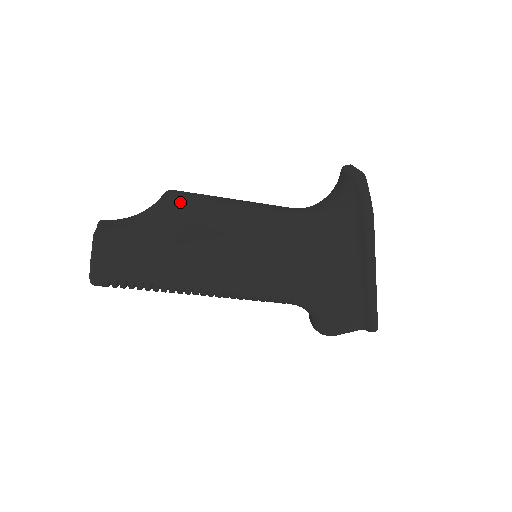
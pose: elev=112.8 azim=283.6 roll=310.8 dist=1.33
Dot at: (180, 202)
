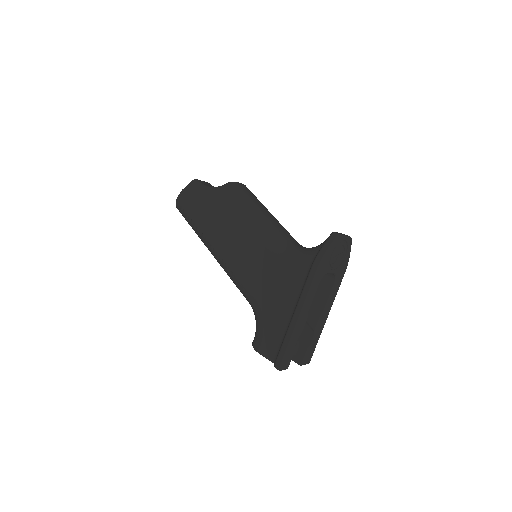
Dot at: (235, 186)
